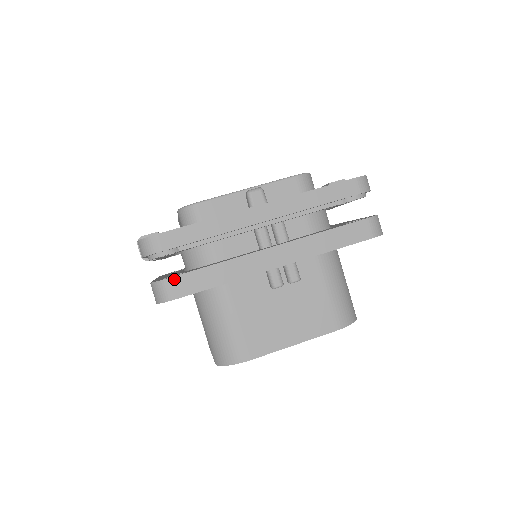
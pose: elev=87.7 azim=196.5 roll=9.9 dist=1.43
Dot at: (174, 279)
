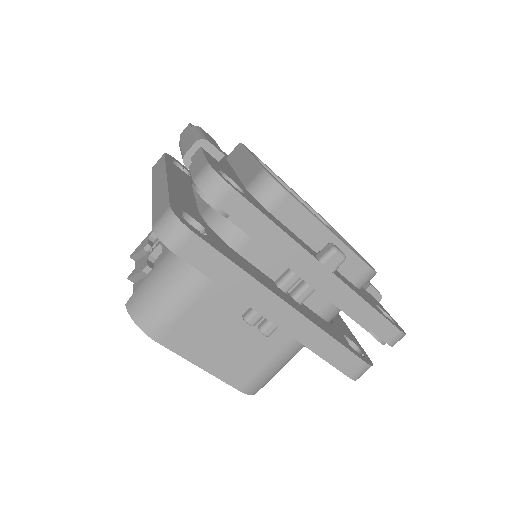
Dot at: (195, 237)
